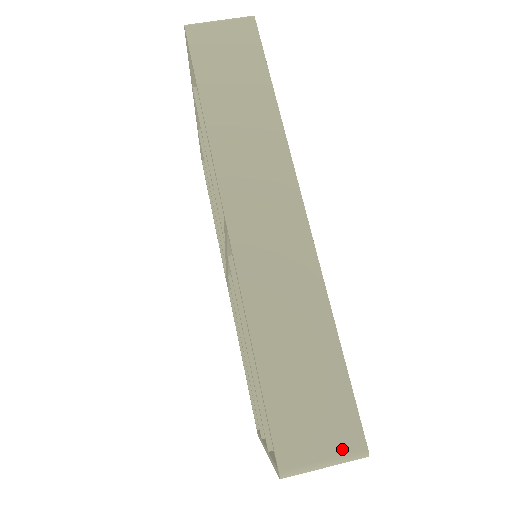
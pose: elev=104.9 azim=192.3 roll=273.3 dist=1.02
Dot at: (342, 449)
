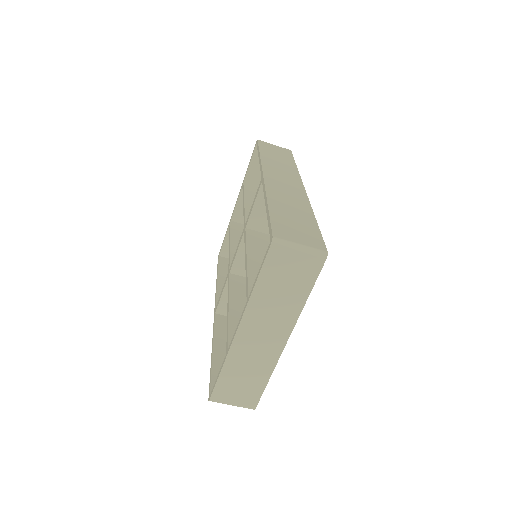
Dot at: (312, 245)
